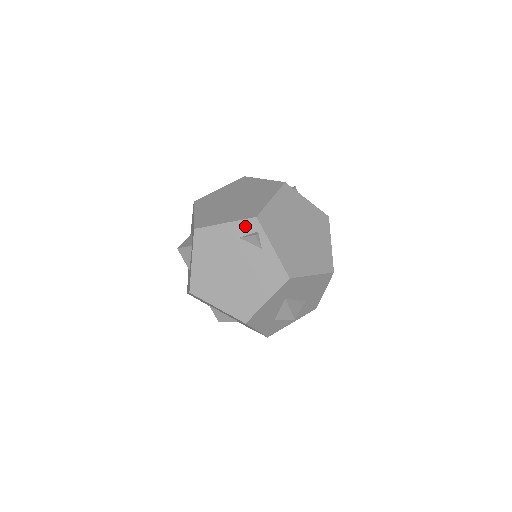
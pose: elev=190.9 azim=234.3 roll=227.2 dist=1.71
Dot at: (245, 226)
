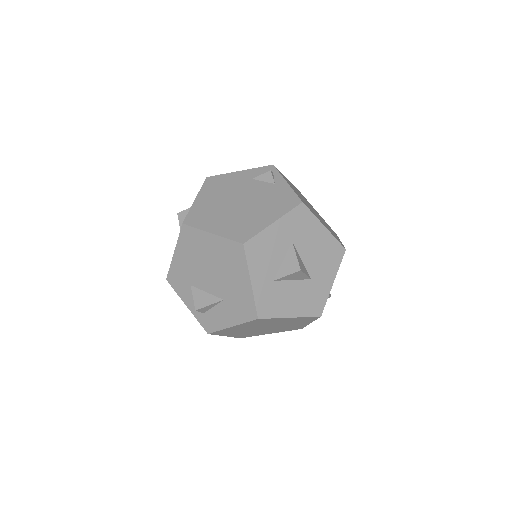
Dot at: (260, 171)
